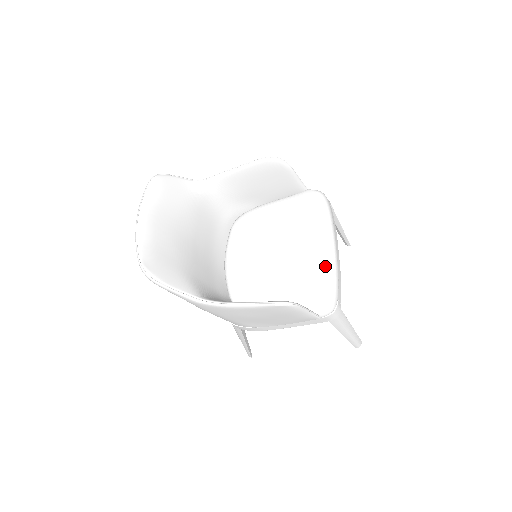
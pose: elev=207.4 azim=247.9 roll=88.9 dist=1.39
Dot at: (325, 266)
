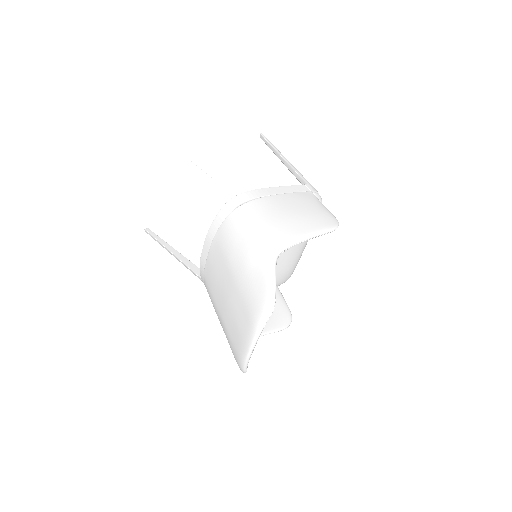
Dot at: (298, 261)
